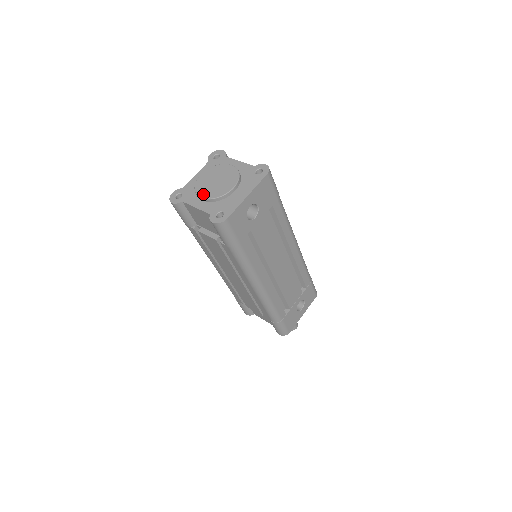
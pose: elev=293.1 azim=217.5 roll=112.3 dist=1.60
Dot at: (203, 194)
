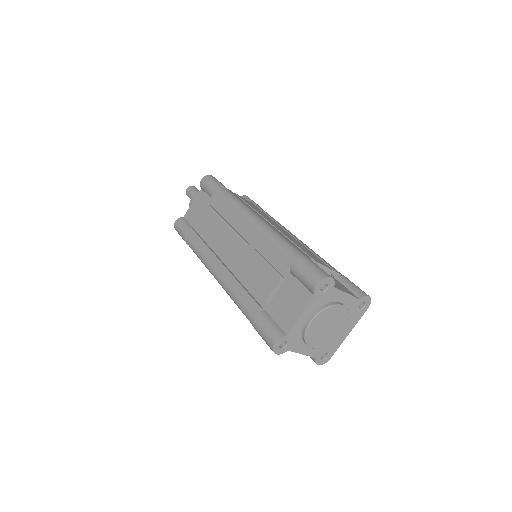
Dot at: (314, 345)
